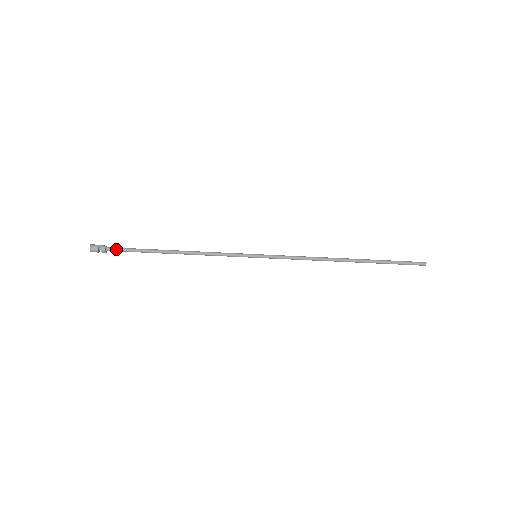
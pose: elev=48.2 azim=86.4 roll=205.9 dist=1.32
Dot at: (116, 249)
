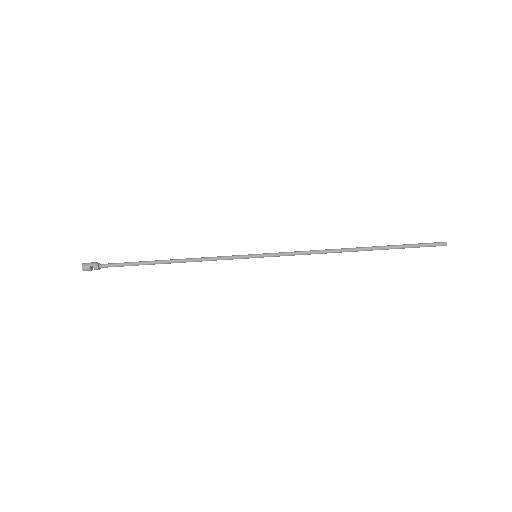
Dot at: (109, 266)
